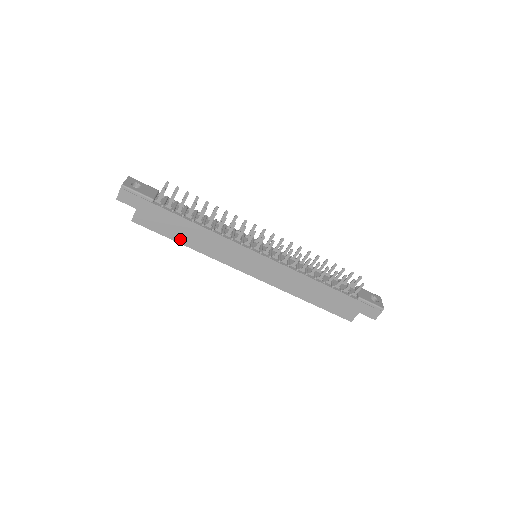
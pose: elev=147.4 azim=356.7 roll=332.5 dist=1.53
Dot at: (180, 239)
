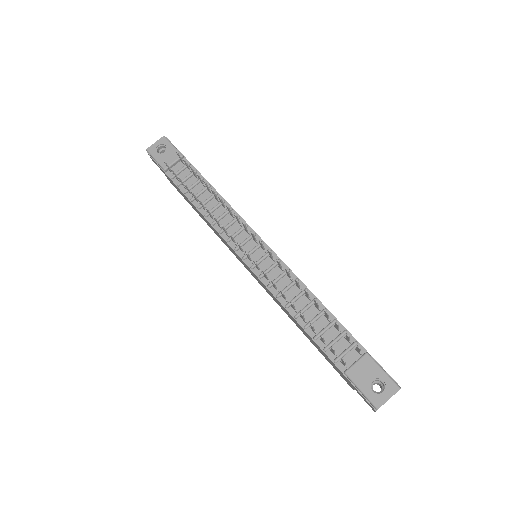
Dot at: (197, 212)
